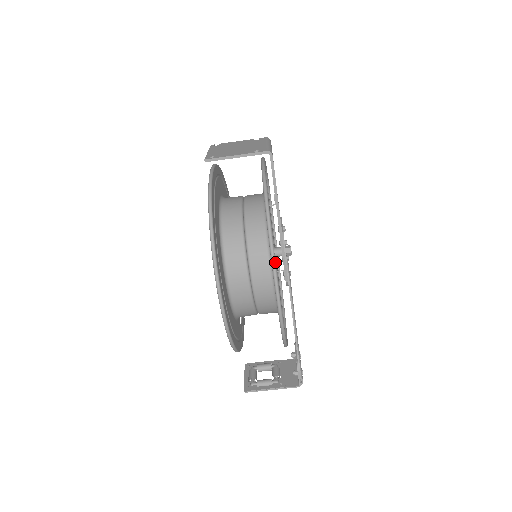
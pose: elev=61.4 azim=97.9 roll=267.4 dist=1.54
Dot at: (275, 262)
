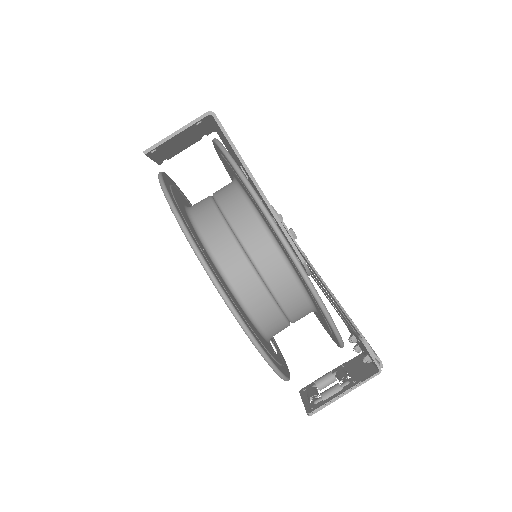
Dot at: (262, 202)
